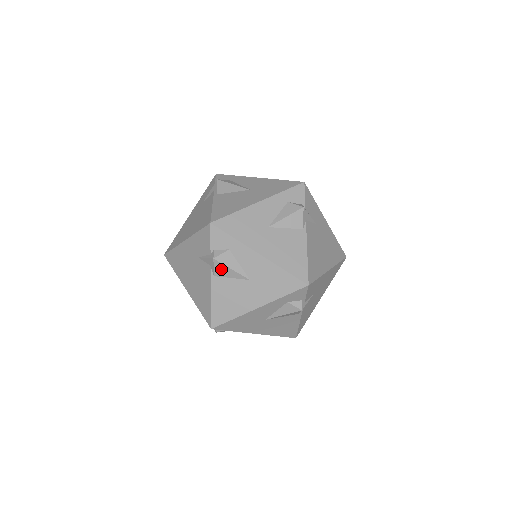
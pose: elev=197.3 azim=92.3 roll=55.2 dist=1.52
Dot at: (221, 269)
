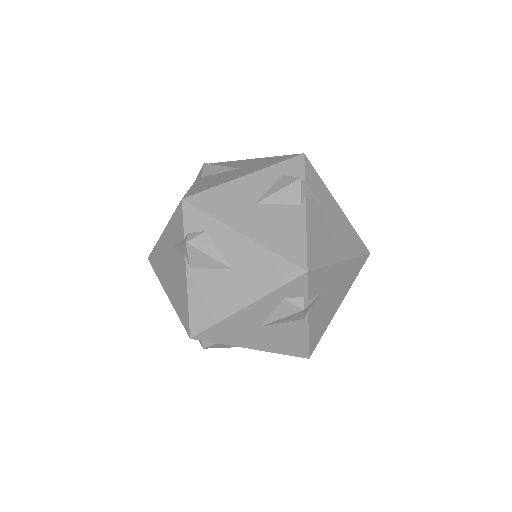
Dot at: occluded
